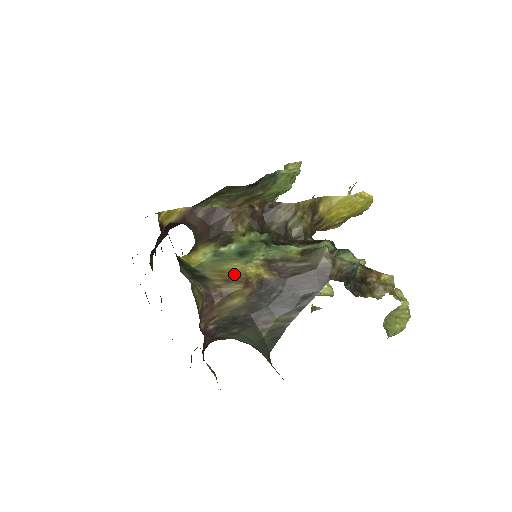
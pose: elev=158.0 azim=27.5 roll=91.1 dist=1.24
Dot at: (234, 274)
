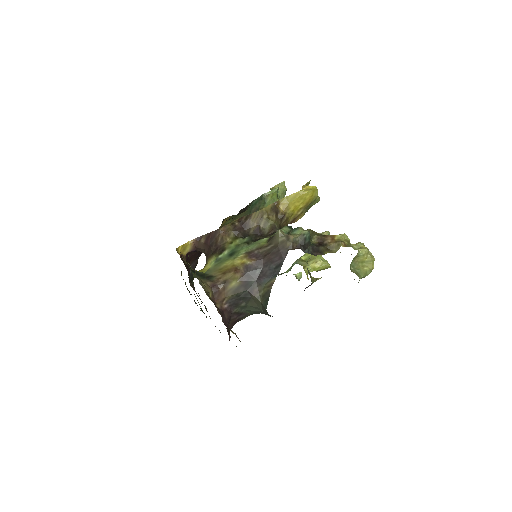
Dot at: (228, 268)
